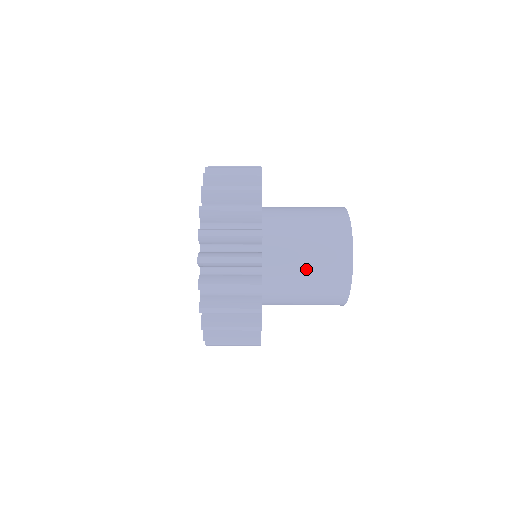
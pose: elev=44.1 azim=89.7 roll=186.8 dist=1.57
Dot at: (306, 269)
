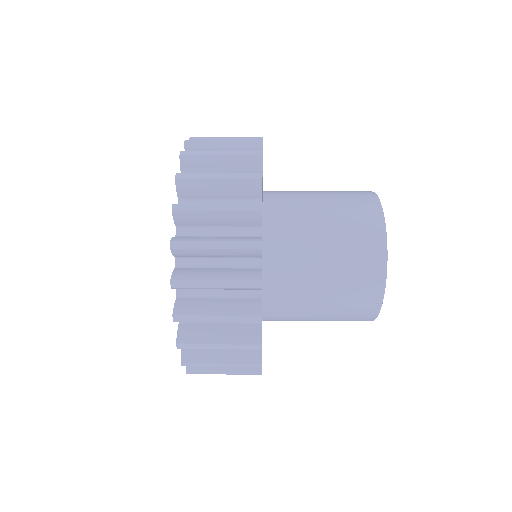
Dot at: occluded
